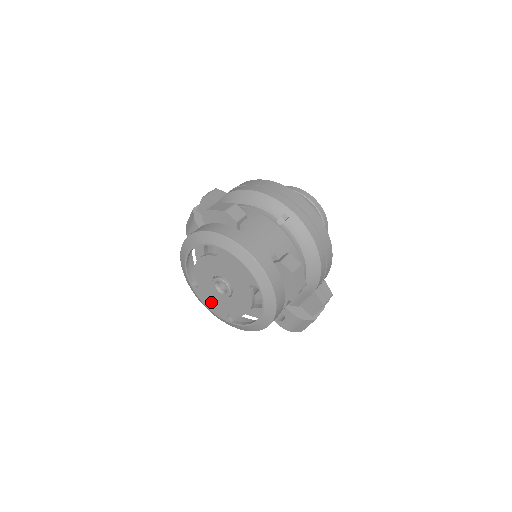
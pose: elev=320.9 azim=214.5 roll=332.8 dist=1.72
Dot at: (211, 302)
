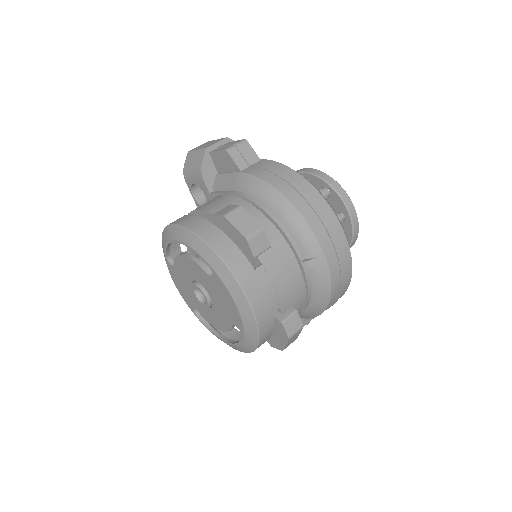
Dot at: (181, 286)
